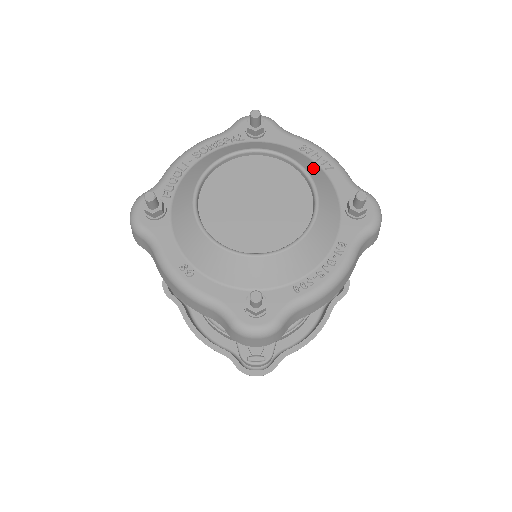
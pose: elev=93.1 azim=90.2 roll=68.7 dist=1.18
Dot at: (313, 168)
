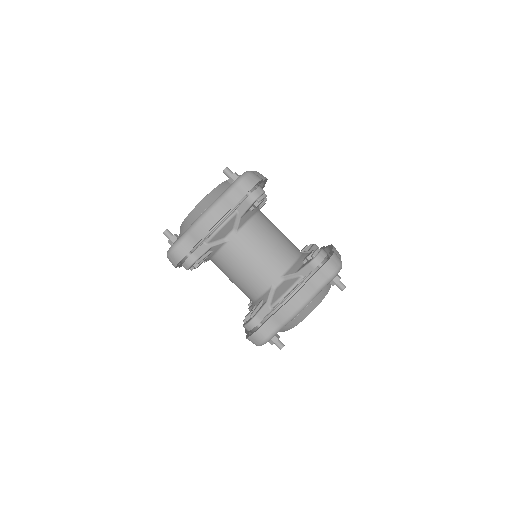
Dot at: occluded
